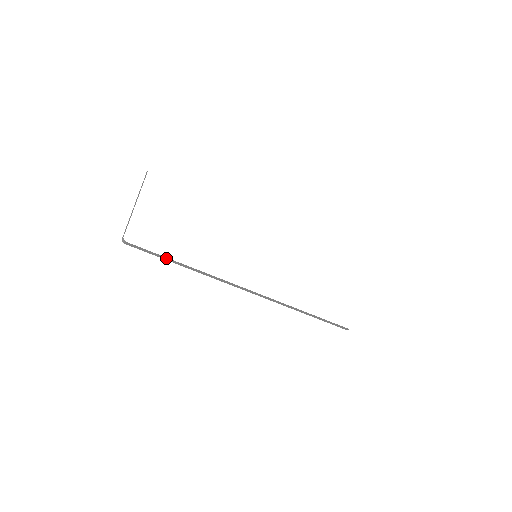
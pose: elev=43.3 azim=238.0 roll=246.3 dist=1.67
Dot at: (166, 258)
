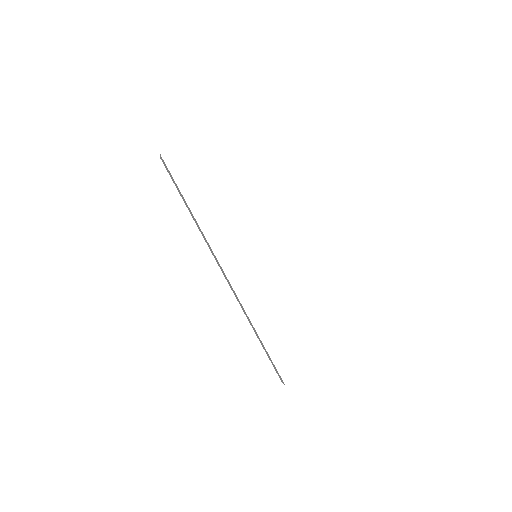
Dot at: occluded
